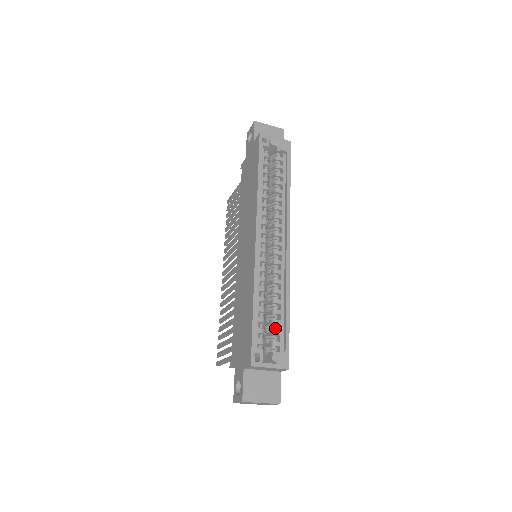
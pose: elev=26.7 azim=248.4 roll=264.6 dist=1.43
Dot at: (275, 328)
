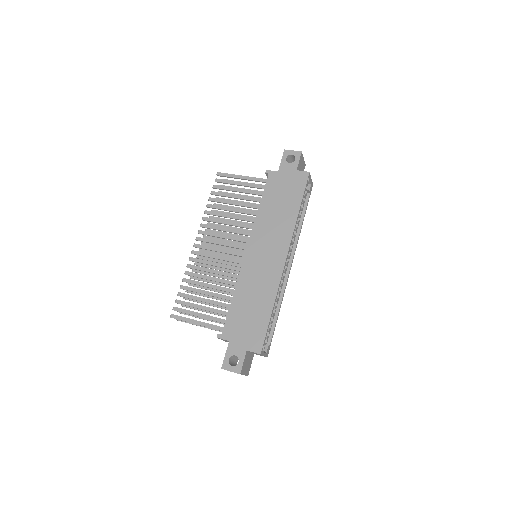
Dot at: (269, 326)
